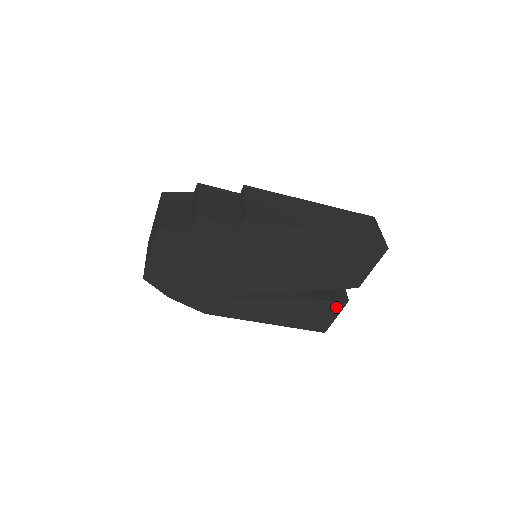
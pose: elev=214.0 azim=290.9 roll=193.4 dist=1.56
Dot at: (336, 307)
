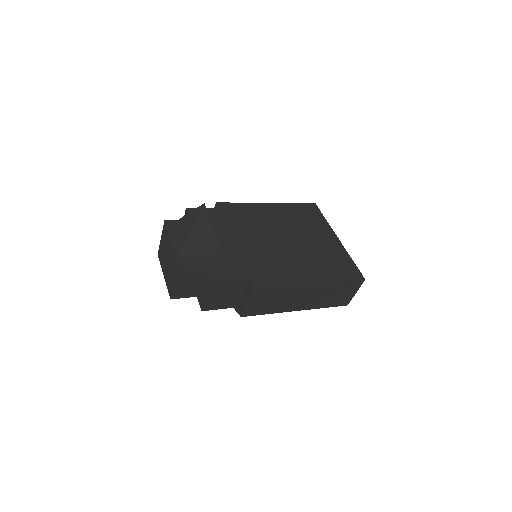
Dot at: occluded
